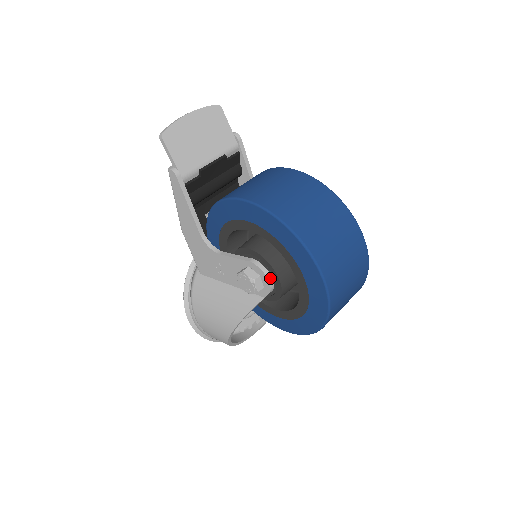
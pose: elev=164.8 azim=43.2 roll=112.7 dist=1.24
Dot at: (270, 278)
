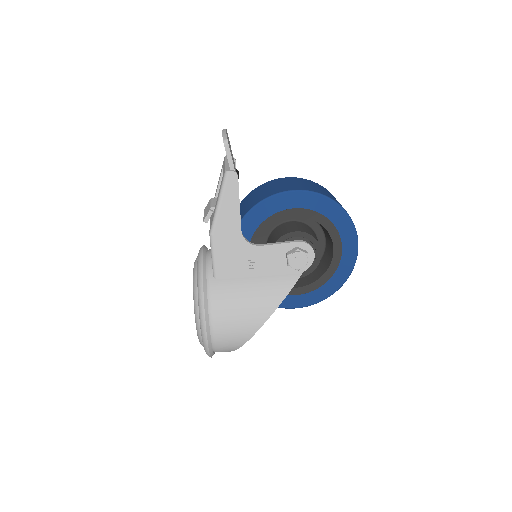
Dot at: (314, 252)
